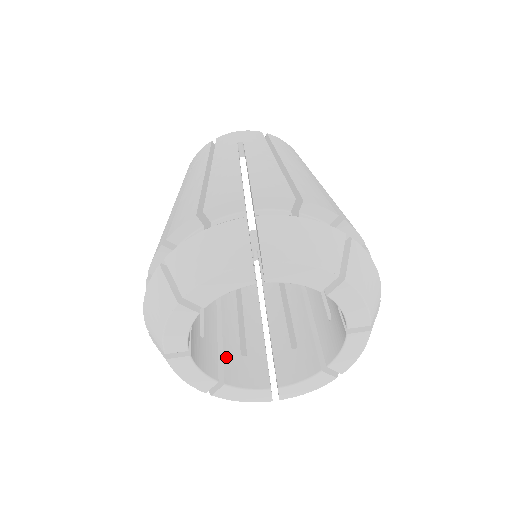
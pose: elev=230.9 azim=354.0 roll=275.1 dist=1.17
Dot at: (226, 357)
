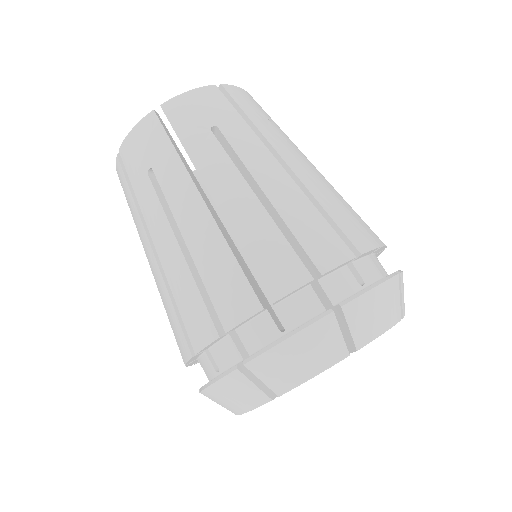
Dot at: occluded
